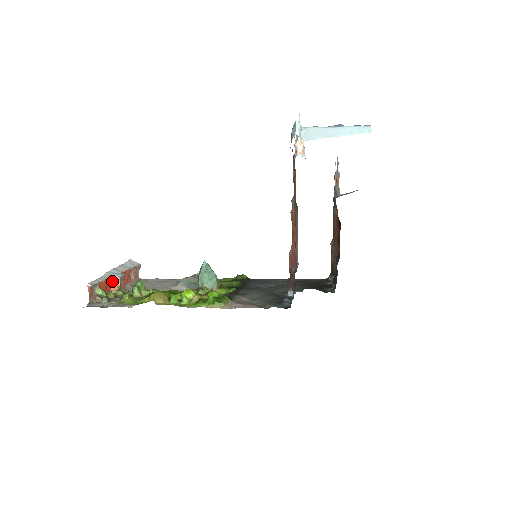
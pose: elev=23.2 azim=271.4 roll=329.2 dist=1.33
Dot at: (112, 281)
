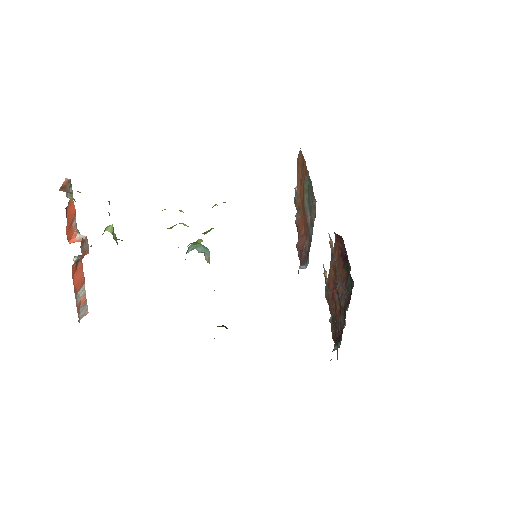
Dot at: (75, 236)
